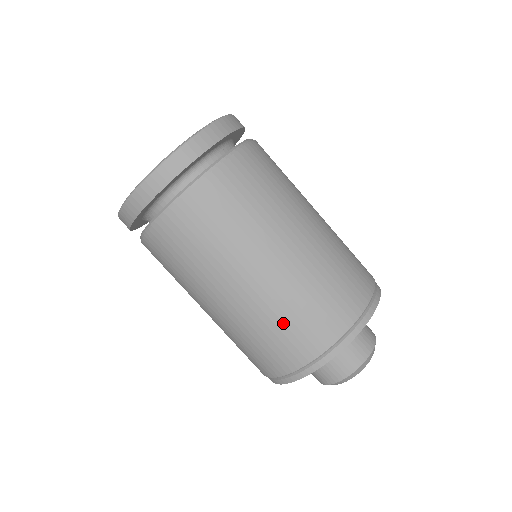
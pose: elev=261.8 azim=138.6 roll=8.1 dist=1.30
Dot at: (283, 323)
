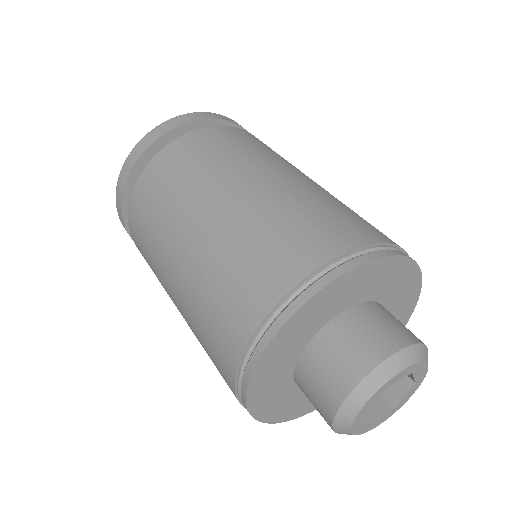
Dot at: (345, 209)
